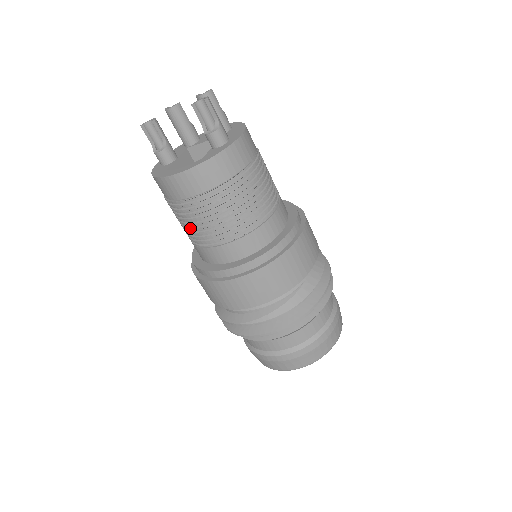
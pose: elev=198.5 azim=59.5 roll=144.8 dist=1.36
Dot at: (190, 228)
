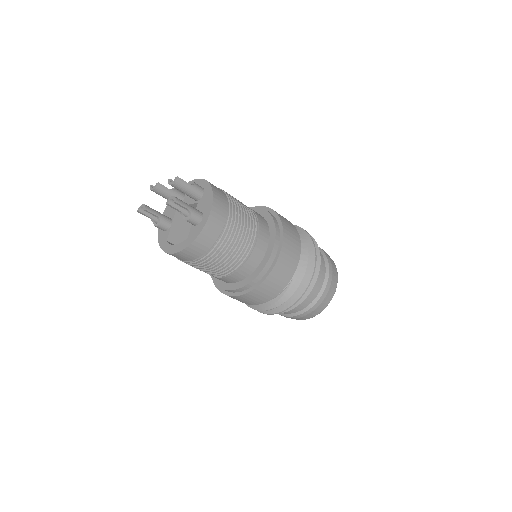
Dot at: occluded
